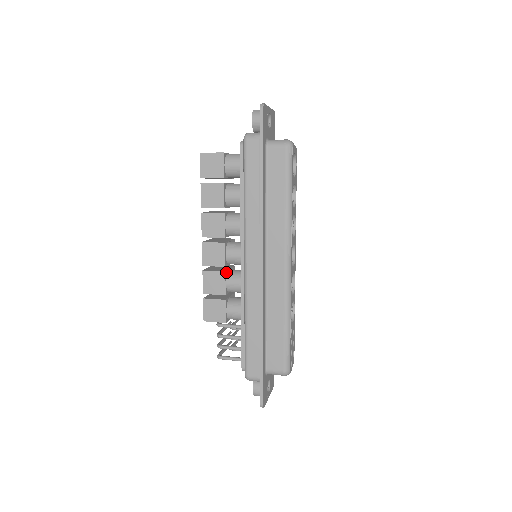
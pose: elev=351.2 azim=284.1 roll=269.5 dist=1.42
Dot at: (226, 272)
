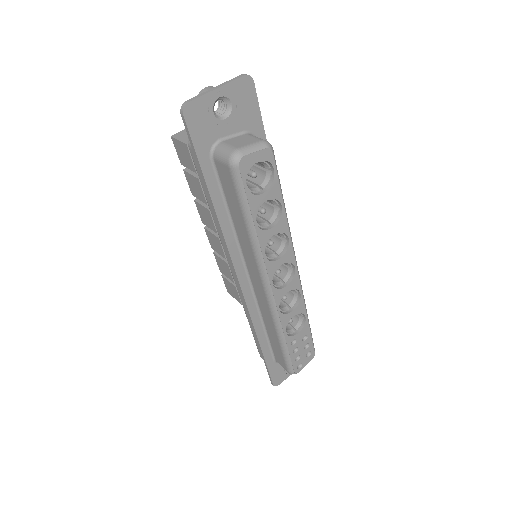
Dot at: occluded
